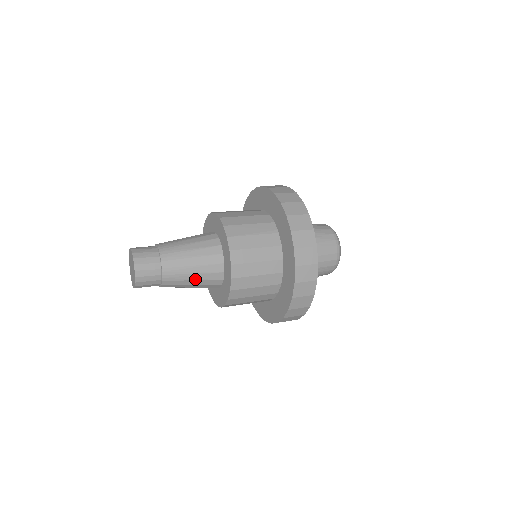
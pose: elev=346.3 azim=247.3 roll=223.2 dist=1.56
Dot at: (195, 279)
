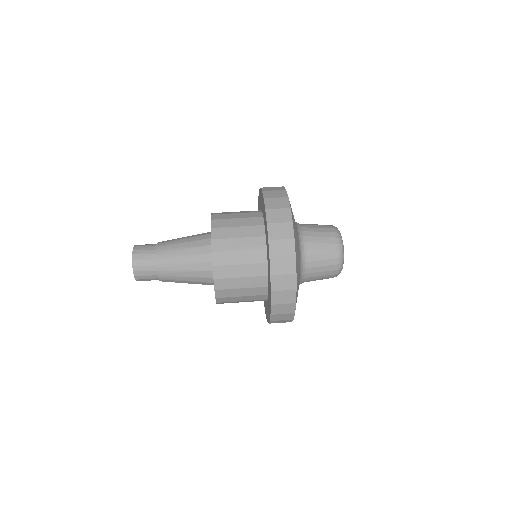
Dot at: (188, 280)
